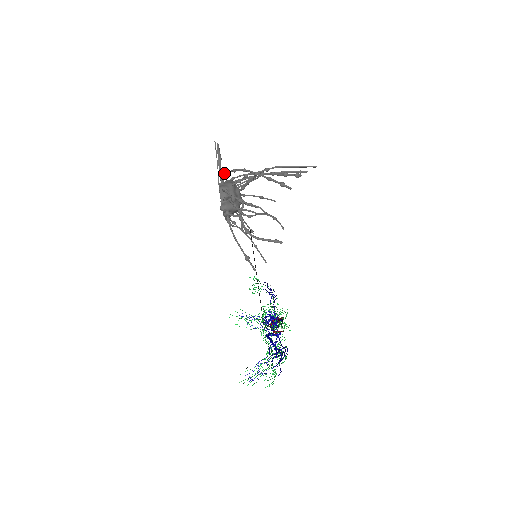
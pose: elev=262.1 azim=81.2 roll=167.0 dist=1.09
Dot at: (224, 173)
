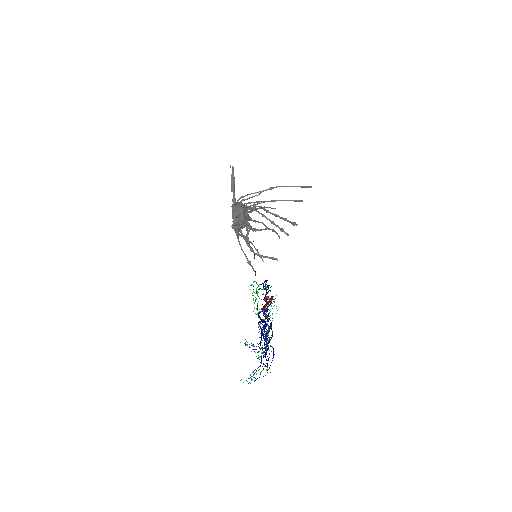
Dot at: (237, 203)
